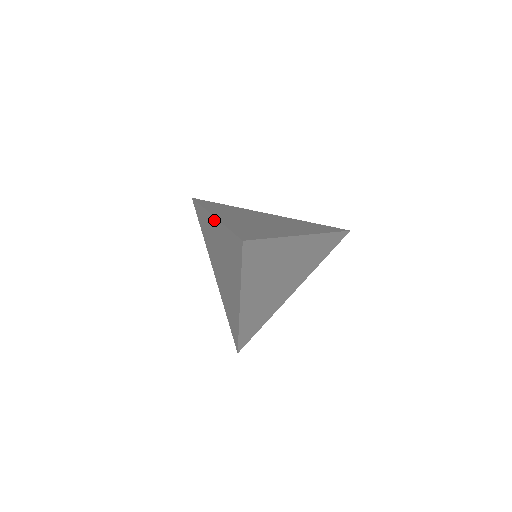
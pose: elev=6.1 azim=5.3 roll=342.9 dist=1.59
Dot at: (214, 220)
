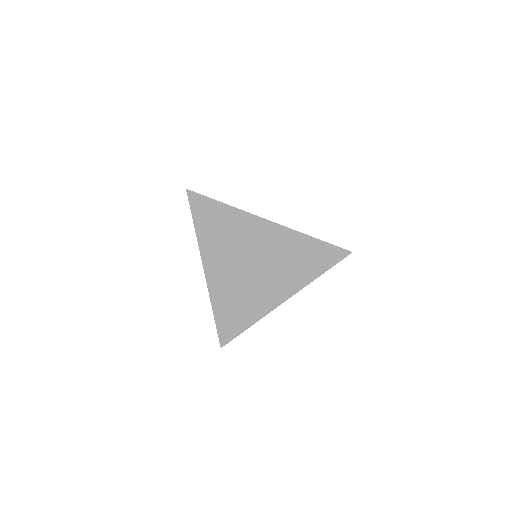
Dot at: occluded
